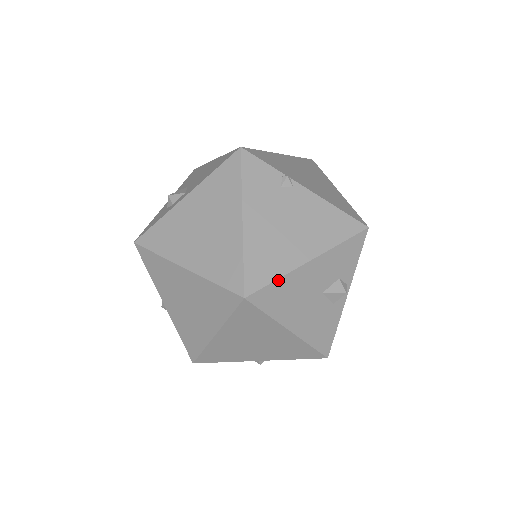
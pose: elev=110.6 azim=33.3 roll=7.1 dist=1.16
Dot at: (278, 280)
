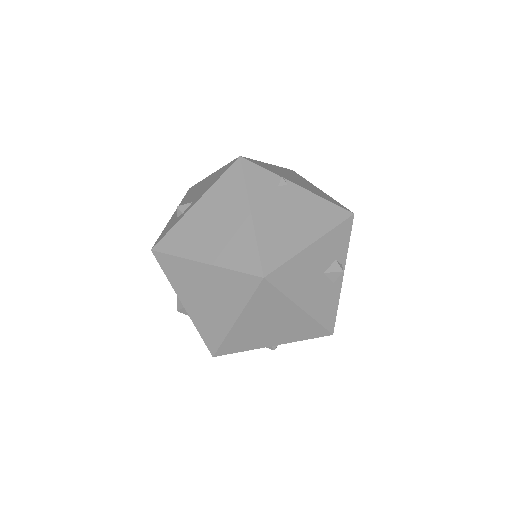
Dot at: (289, 261)
